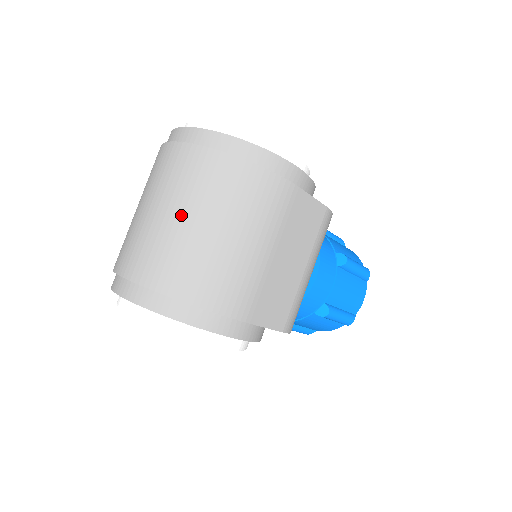
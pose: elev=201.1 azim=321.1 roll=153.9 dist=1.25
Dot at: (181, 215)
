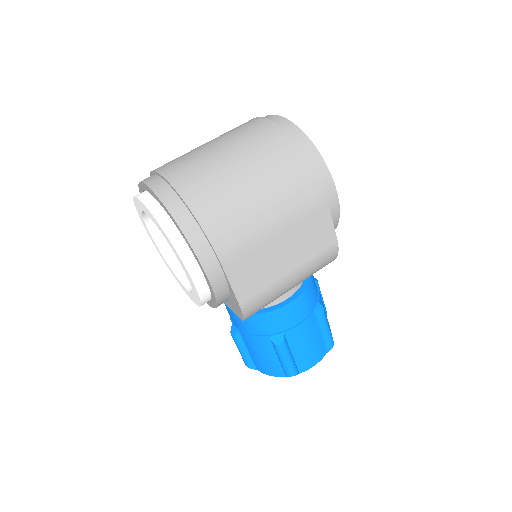
Dot at: (233, 156)
